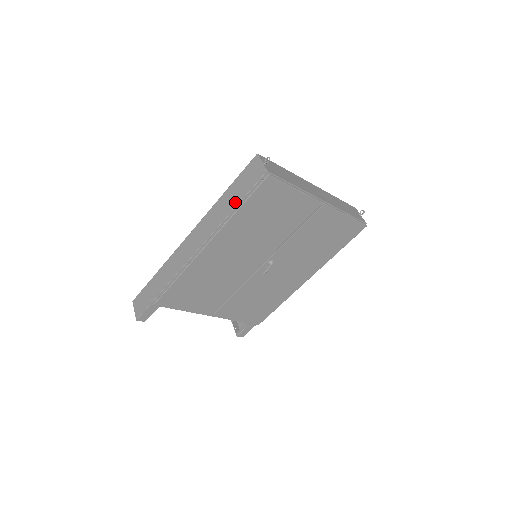
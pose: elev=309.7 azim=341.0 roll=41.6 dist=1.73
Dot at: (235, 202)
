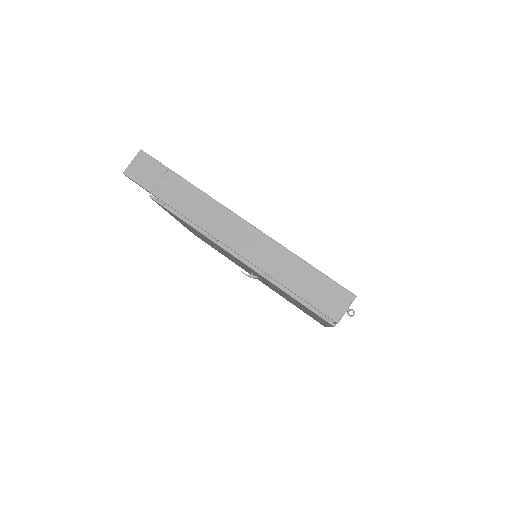
Dot at: (296, 287)
